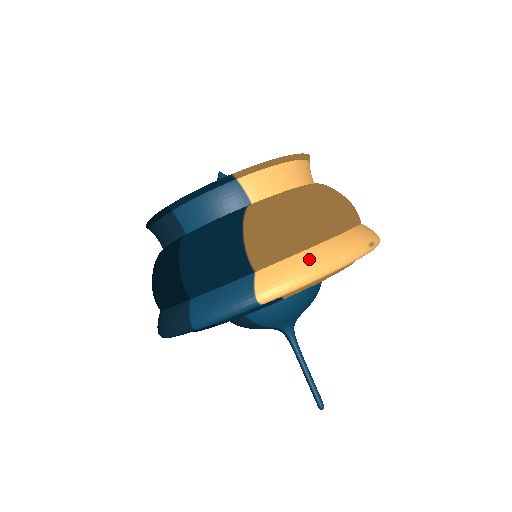
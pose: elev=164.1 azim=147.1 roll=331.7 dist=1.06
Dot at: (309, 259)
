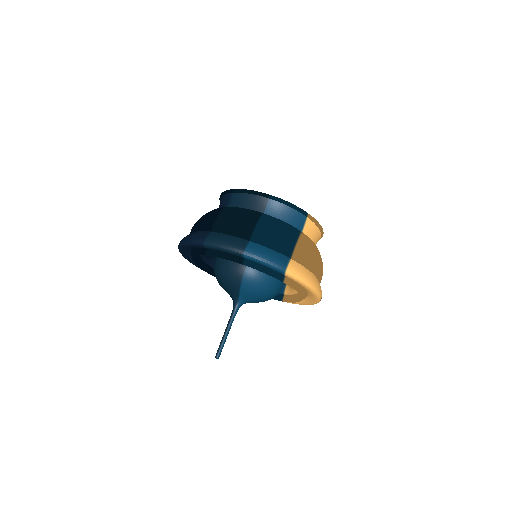
Dot at: (311, 276)
